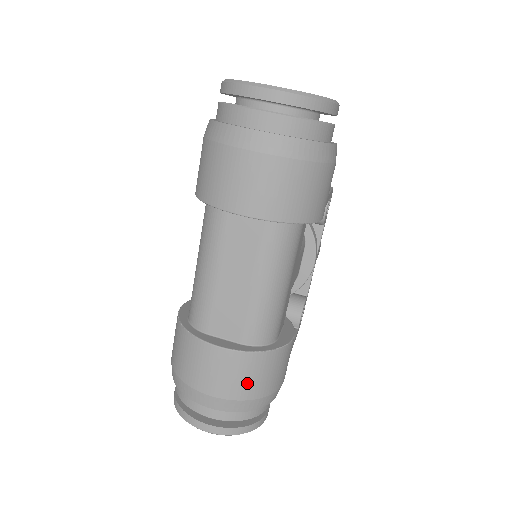
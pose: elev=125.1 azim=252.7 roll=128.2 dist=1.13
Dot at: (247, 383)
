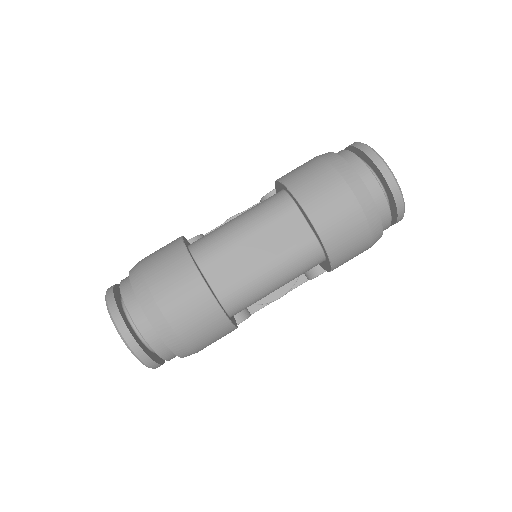
Dot at: (193, 324)
